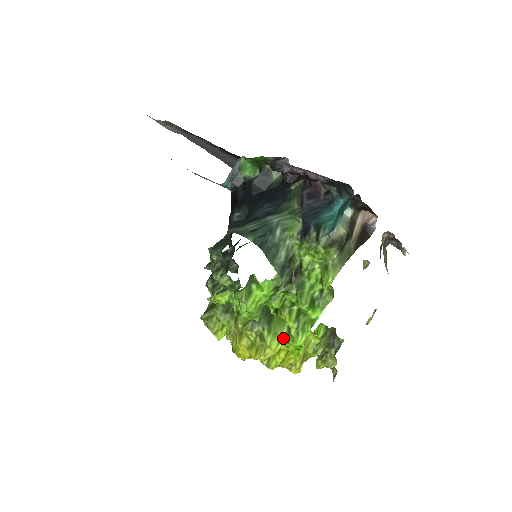
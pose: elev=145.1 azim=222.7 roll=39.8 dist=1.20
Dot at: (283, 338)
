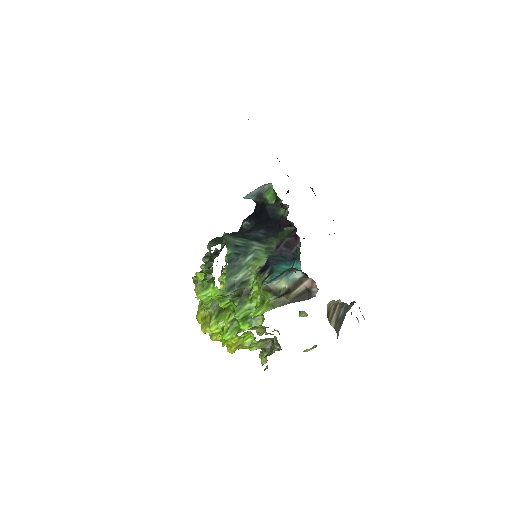
Dot at: (221, 327)
